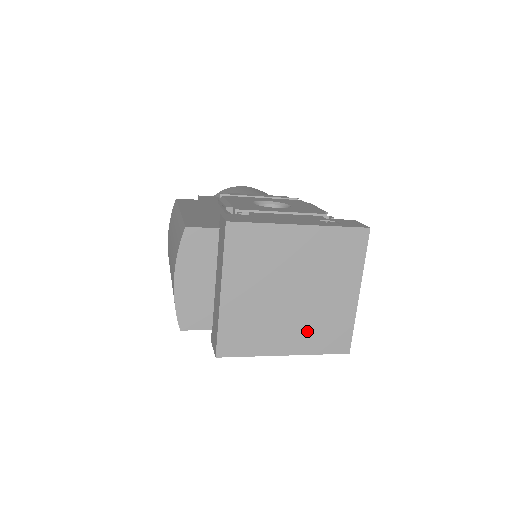
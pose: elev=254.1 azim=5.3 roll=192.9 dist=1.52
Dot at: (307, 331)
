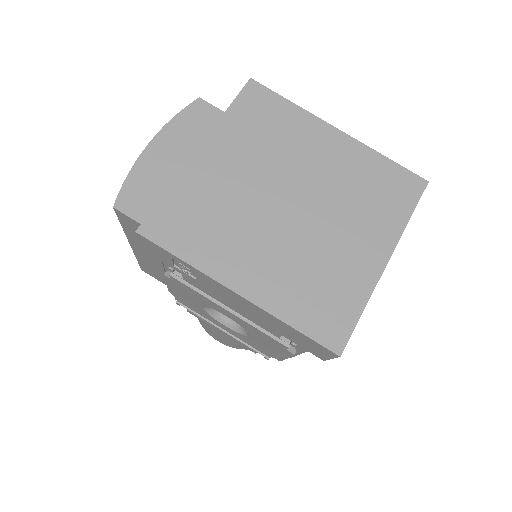
Dot at: (288, 274)
